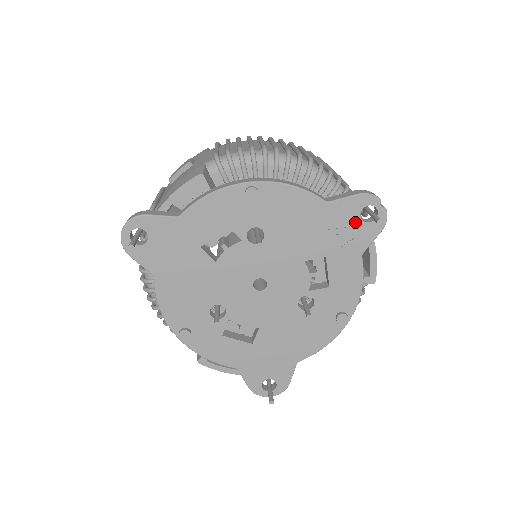
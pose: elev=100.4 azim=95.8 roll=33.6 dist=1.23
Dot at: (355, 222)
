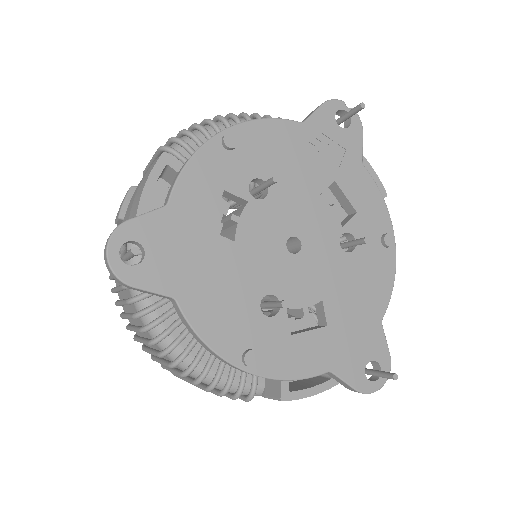
Dot at: (337, 132)
